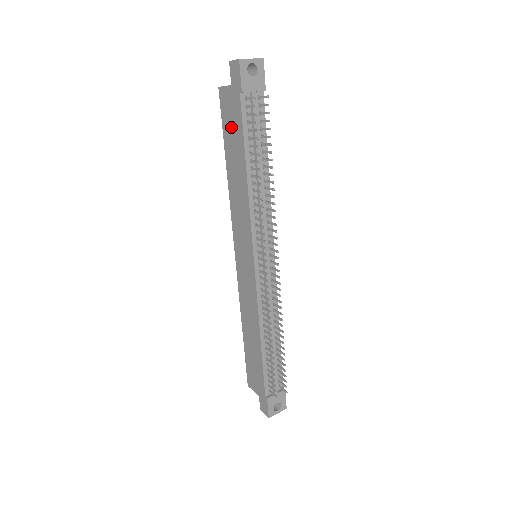
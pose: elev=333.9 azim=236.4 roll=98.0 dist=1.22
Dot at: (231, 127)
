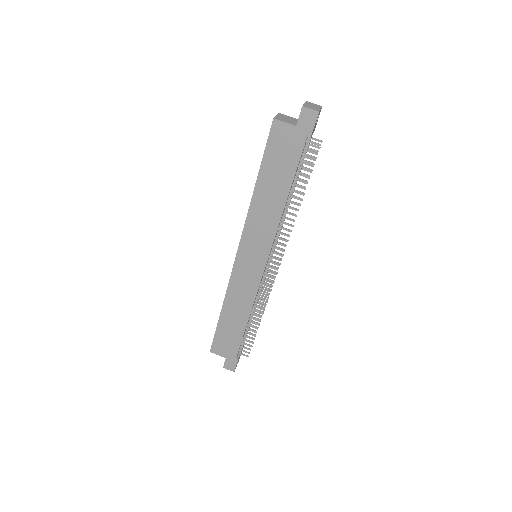
Dot at: (280, 158)
